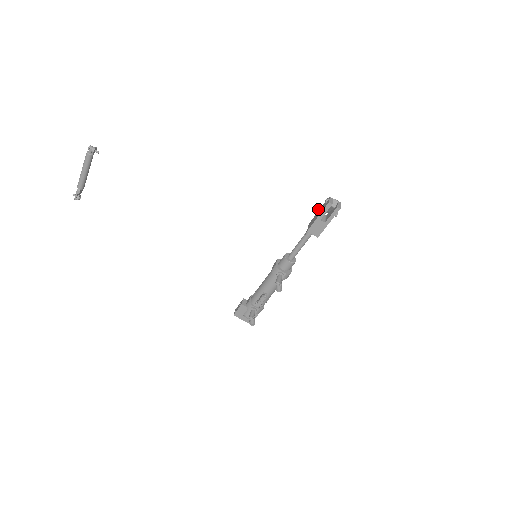
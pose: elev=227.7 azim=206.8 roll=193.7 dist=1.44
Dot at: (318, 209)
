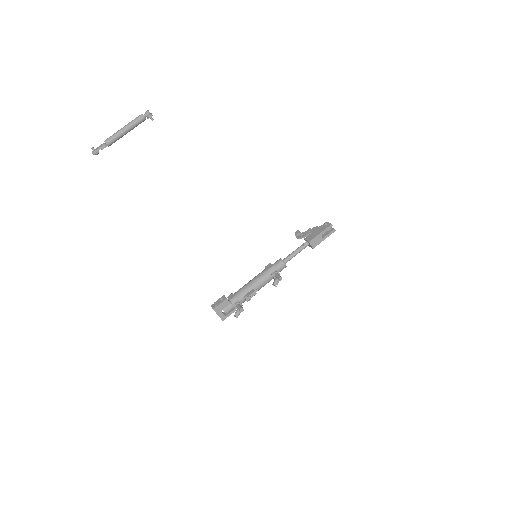
Dot at: (300, 232)
